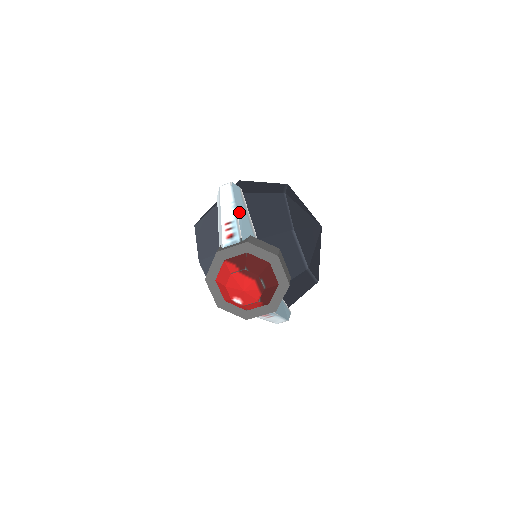
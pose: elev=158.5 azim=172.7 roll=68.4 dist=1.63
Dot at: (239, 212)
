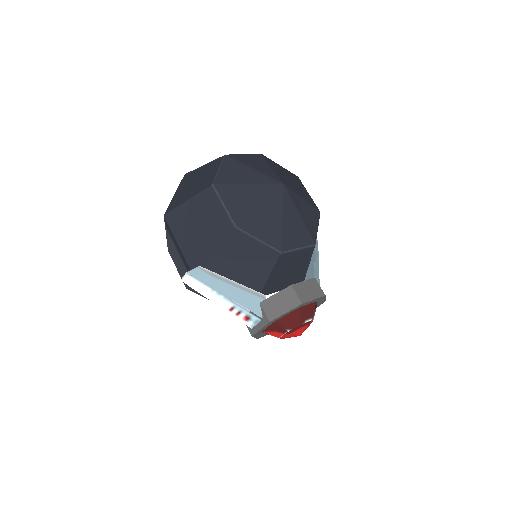
Dot at: (229, 295)
